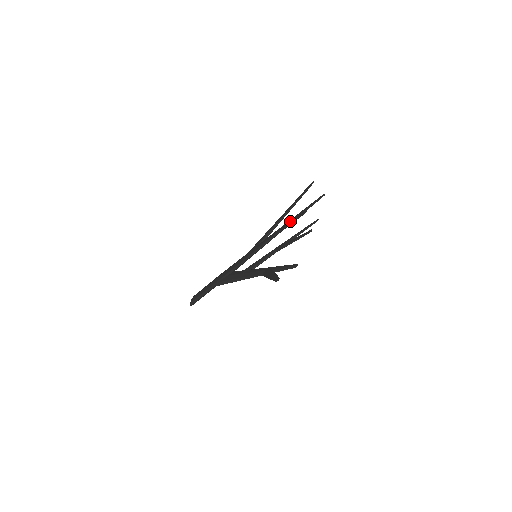
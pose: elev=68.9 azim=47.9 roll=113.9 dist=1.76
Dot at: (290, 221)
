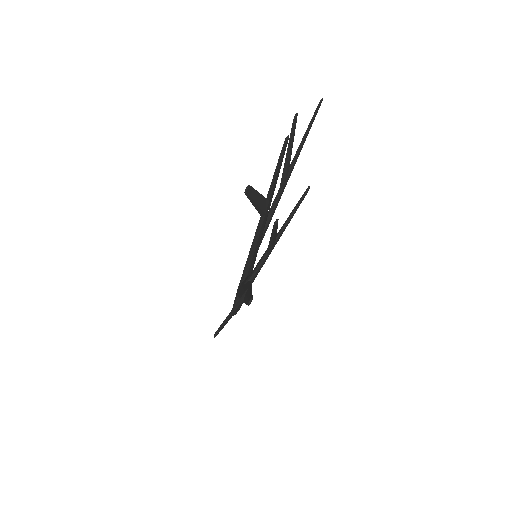
Dot at: occluded
